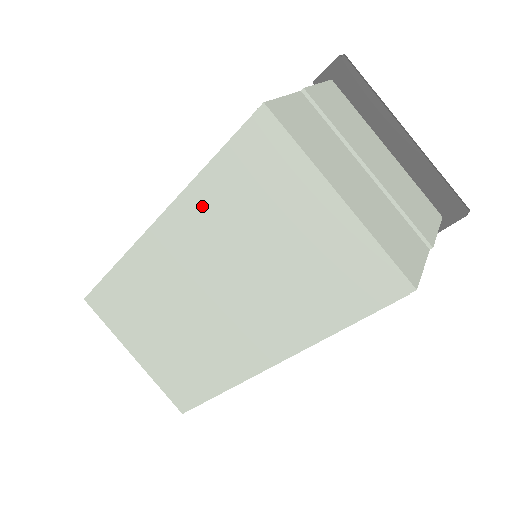
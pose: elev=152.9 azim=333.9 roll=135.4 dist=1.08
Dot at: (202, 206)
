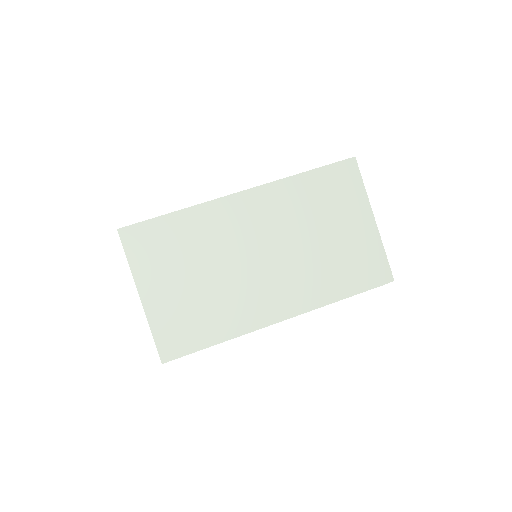
Dot at: (288, 194)
